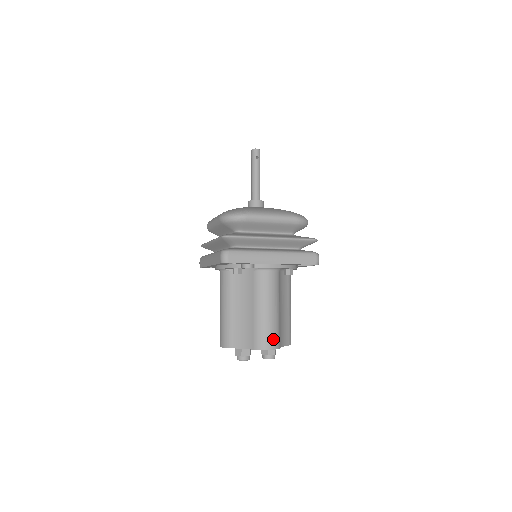
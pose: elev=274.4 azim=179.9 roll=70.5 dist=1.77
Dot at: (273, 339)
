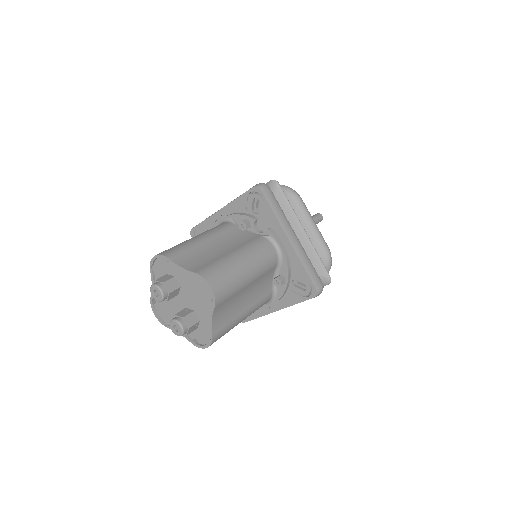
Dot at: (223, 286)
